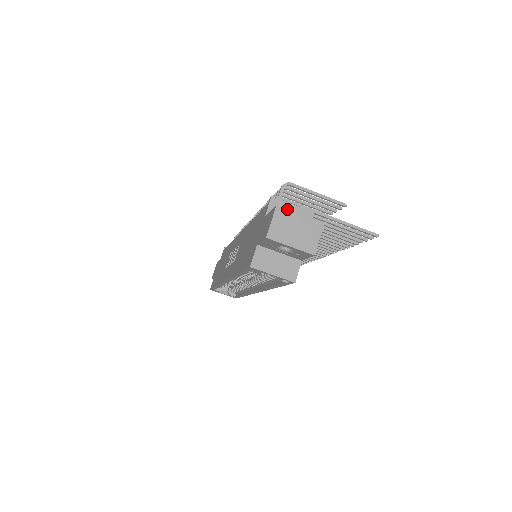
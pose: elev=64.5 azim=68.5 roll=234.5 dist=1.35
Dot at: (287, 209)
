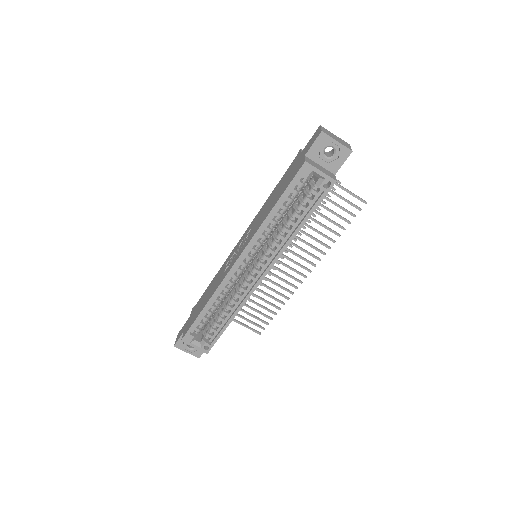
Dot at: occluded
